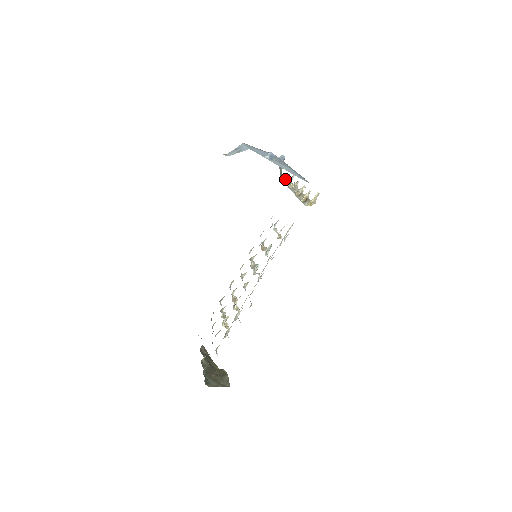
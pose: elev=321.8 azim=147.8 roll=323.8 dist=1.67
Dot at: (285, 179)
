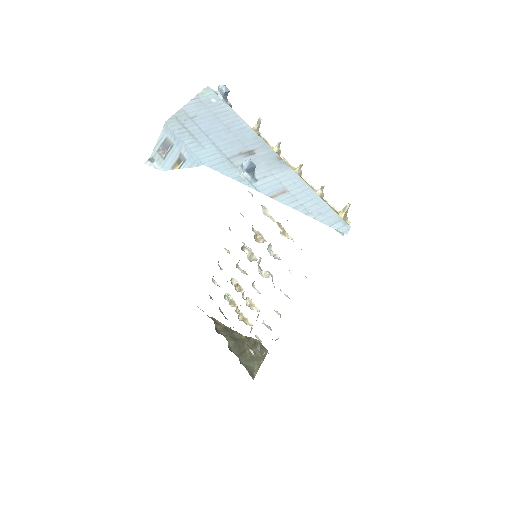
Dot at: occluded
